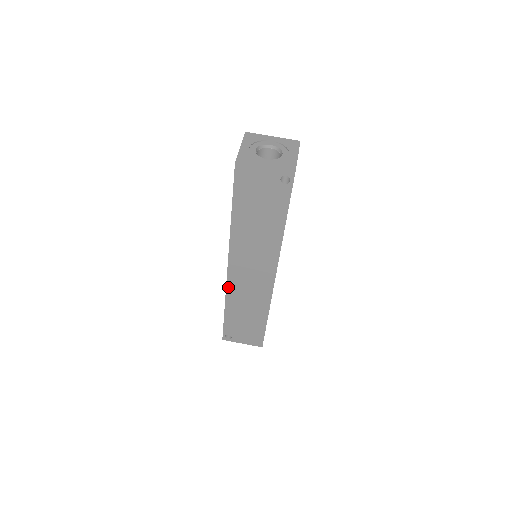
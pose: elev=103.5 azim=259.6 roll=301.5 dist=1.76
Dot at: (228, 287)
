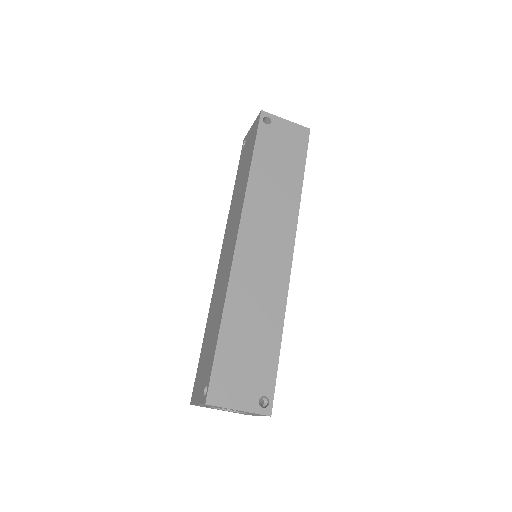
Dot at: occluded
